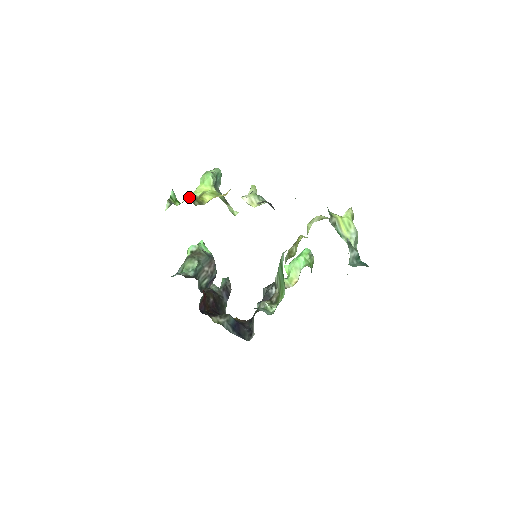
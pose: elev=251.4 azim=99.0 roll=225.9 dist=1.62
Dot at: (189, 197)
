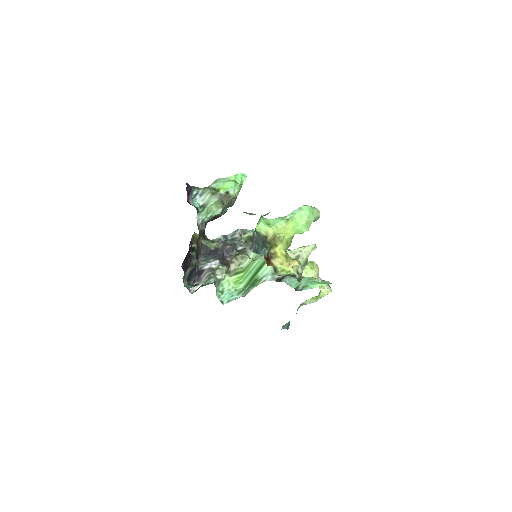
Dot at: (271, 235)
